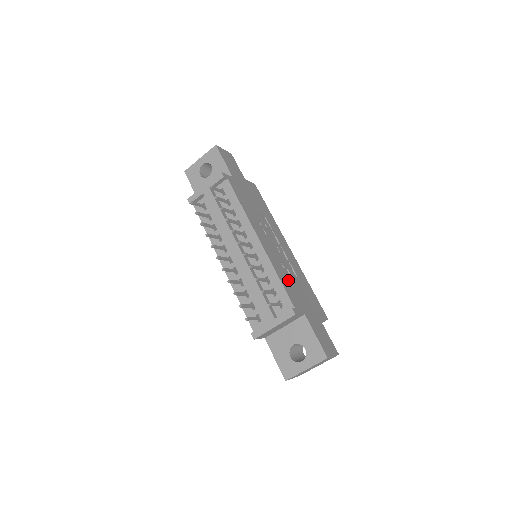
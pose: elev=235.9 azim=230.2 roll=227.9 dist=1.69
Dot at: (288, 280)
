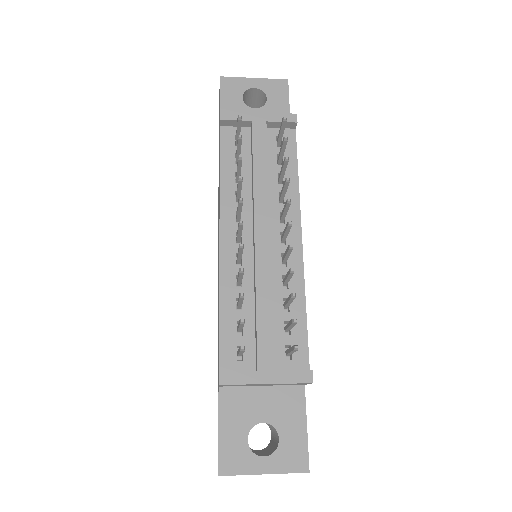
Dot at: occluded
